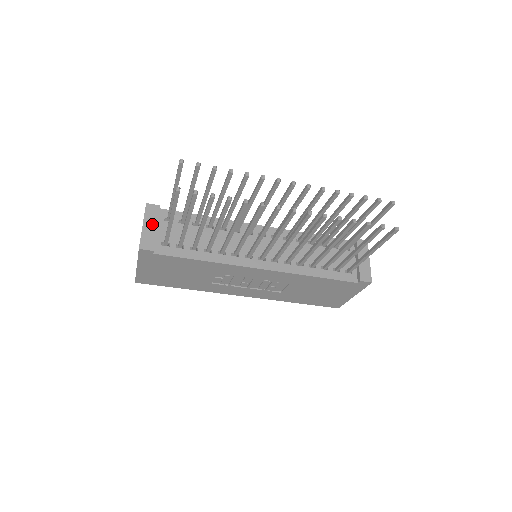
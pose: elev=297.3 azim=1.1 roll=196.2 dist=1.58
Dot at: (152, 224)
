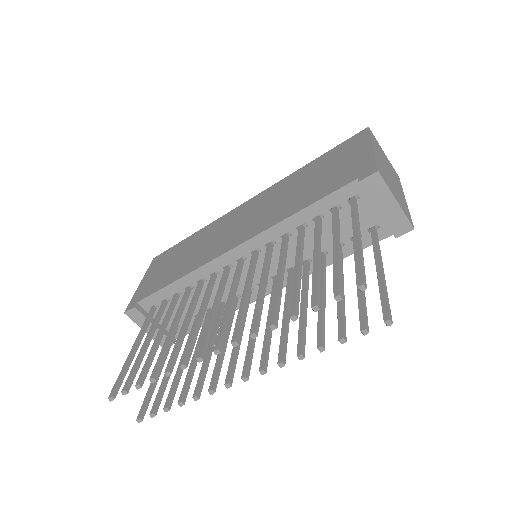
Dot at: (149, 326)
